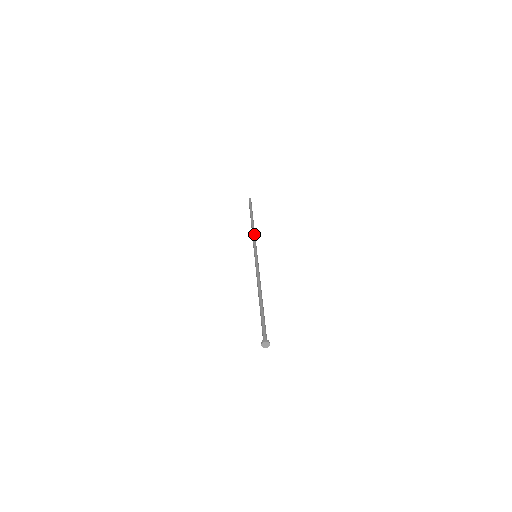
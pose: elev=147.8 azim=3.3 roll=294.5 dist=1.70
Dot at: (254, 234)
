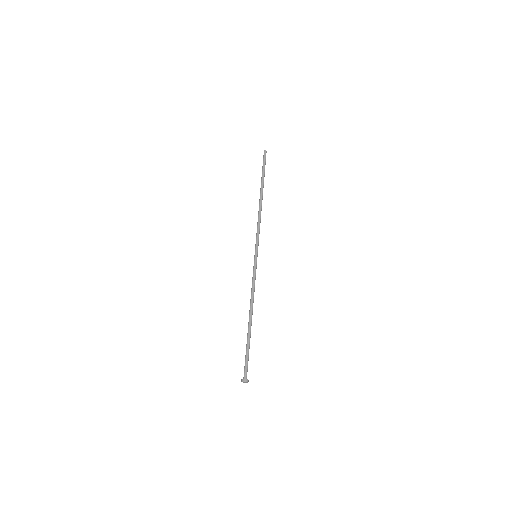
Dot at: (259, 220)
